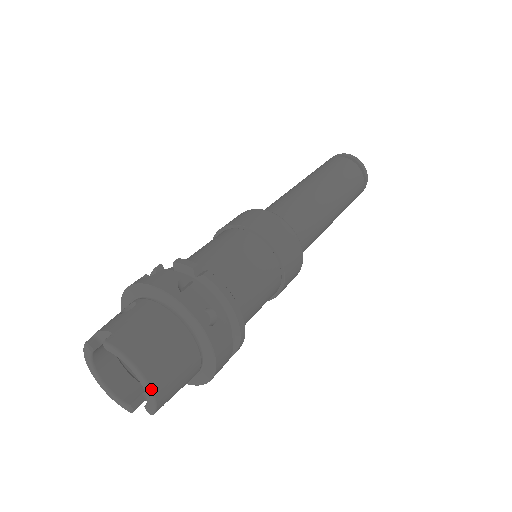
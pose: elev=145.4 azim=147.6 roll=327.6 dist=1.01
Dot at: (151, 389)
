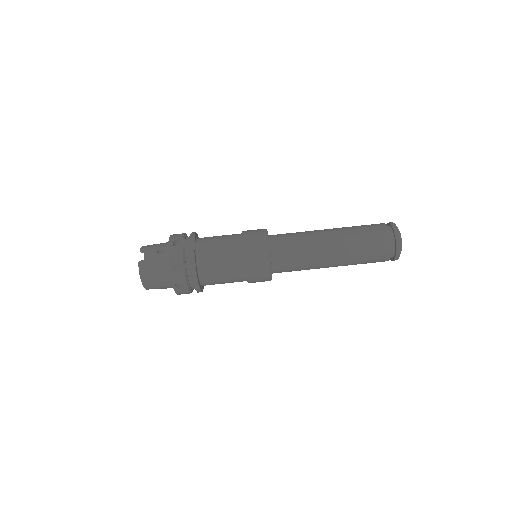
Dot at: occluded
